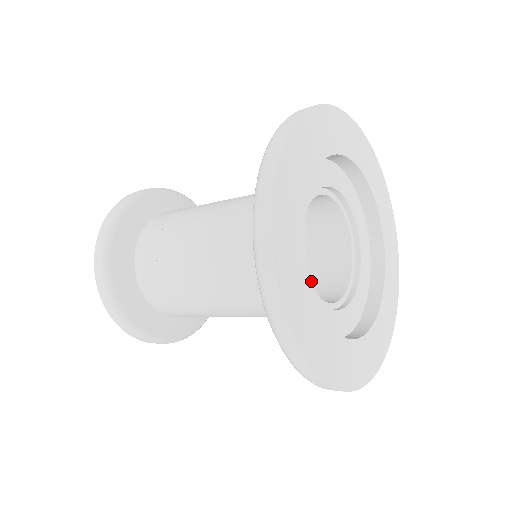
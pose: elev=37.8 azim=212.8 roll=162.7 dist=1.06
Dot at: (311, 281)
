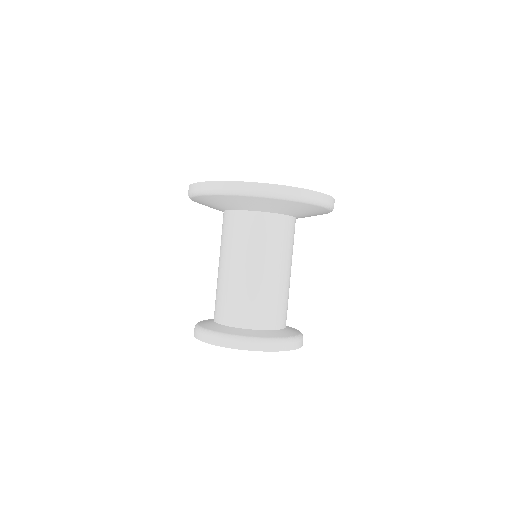
Dot at: occluded
